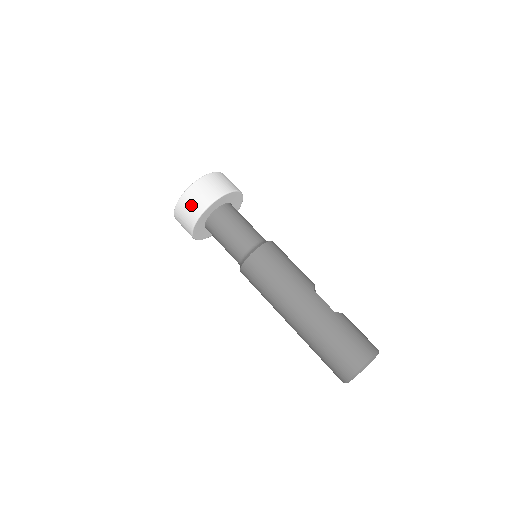
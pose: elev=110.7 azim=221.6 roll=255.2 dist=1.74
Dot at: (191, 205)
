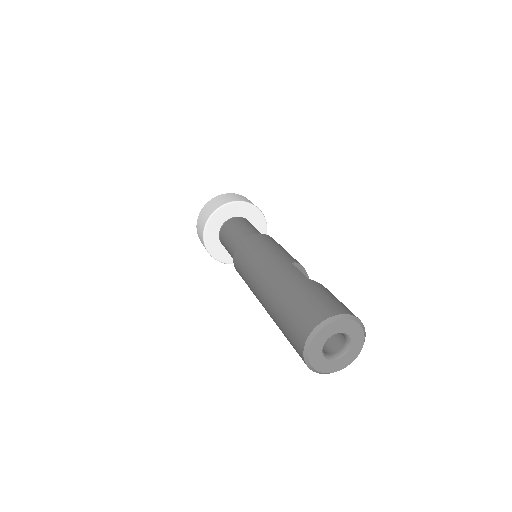
Dot at: (204, 215)
